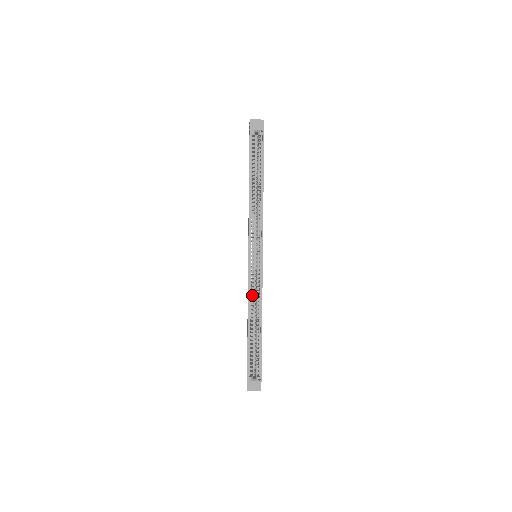
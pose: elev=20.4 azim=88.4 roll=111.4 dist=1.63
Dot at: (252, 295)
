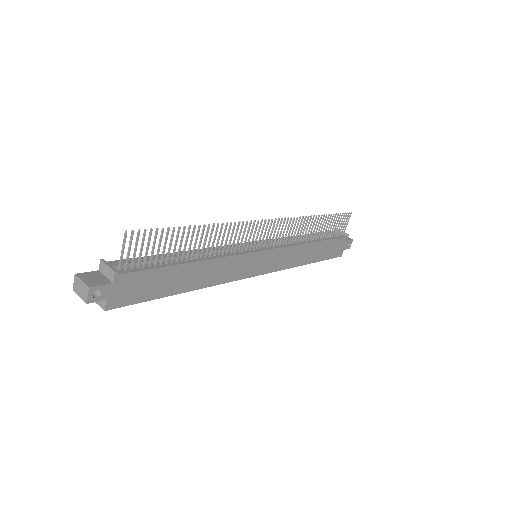
Dot at: occluded
